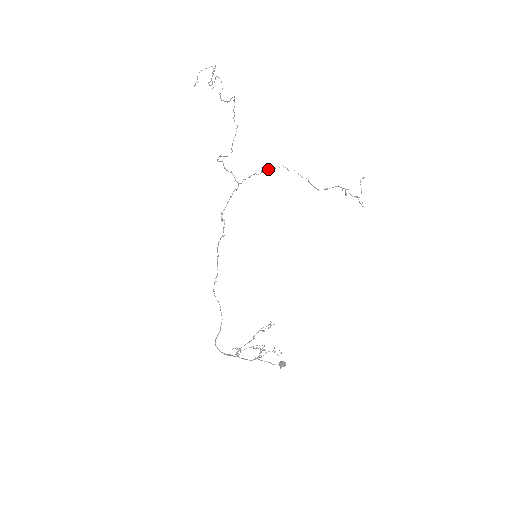
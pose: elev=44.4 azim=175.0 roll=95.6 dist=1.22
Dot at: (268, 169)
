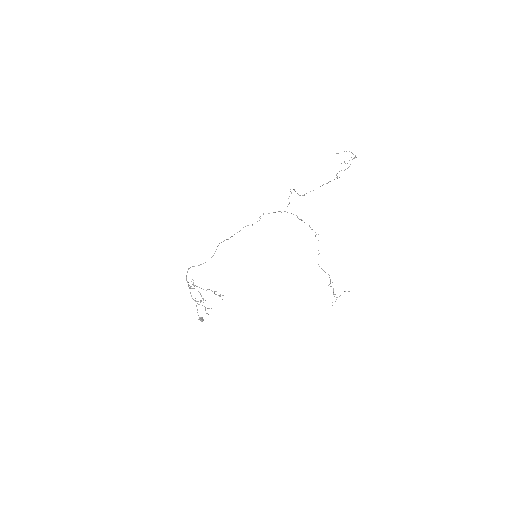
Dot at: occluded
